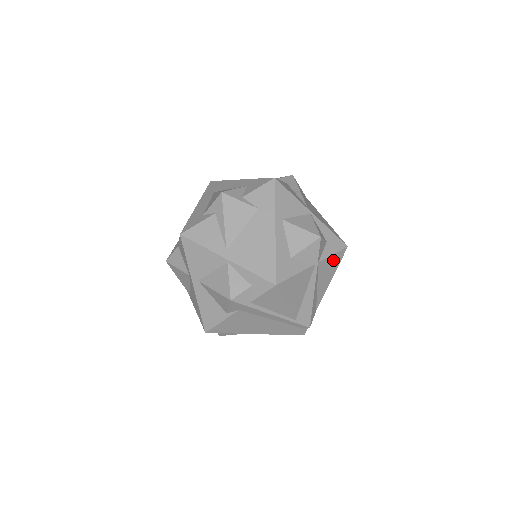
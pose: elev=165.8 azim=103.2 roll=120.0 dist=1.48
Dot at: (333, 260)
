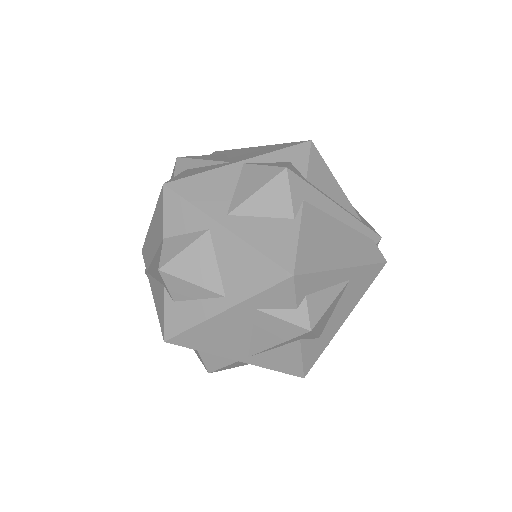
Dot at: occluded
